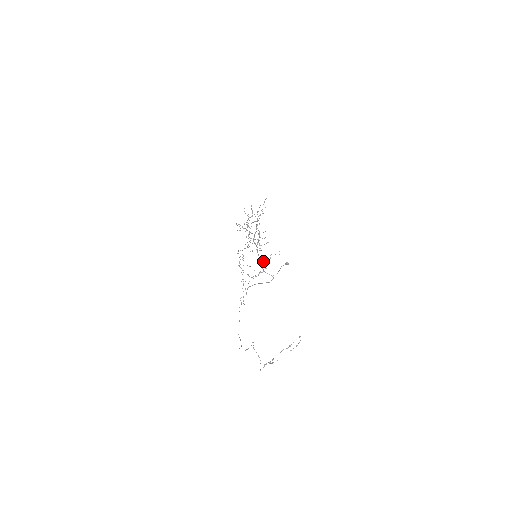
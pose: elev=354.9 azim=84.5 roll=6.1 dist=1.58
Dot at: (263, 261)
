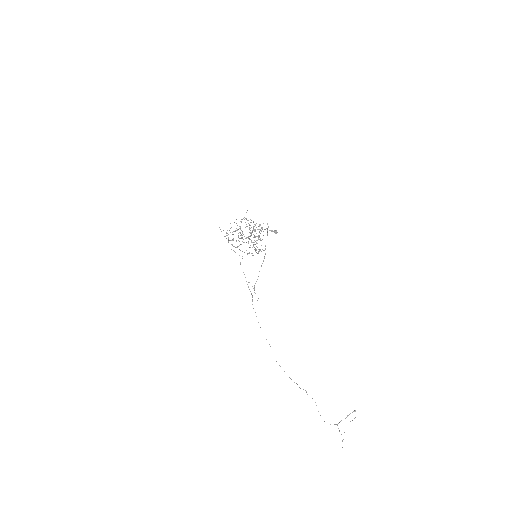
Dot at: (259, 250)
